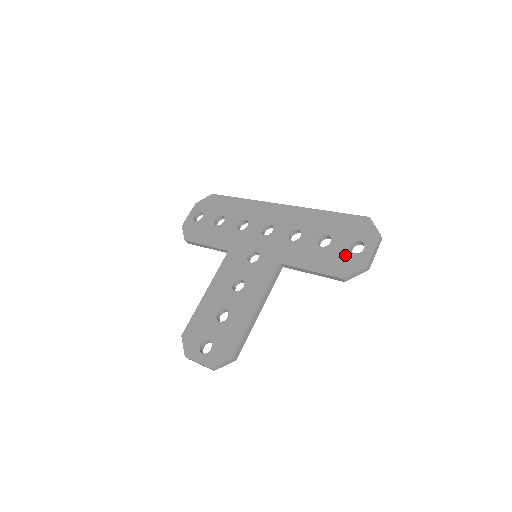
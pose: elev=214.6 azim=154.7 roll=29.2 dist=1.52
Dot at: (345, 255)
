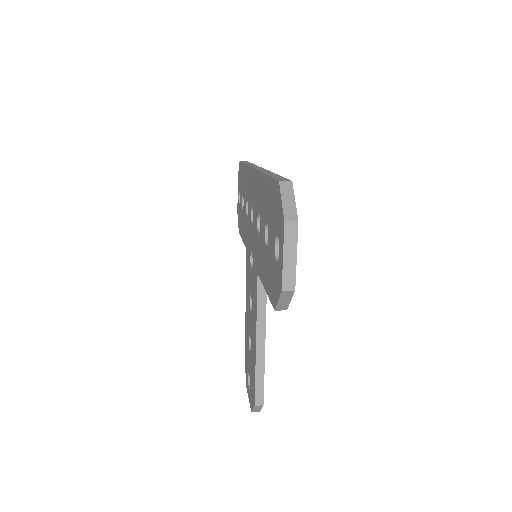
Dot at: (273, 265)
